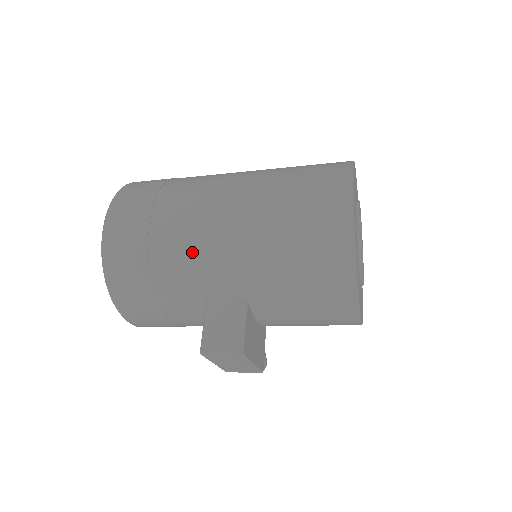
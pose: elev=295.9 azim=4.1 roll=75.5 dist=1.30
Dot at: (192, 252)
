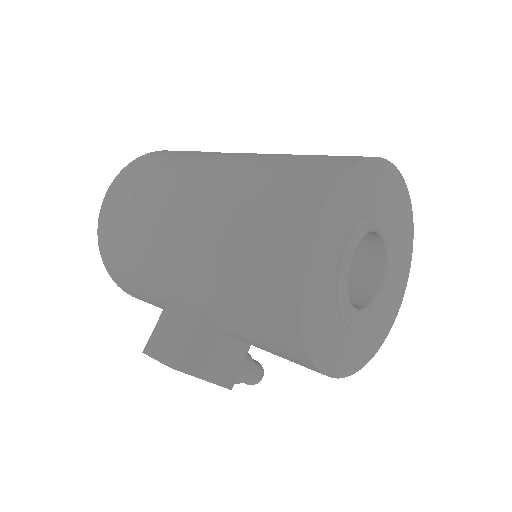
Dot at: (156, 241)
